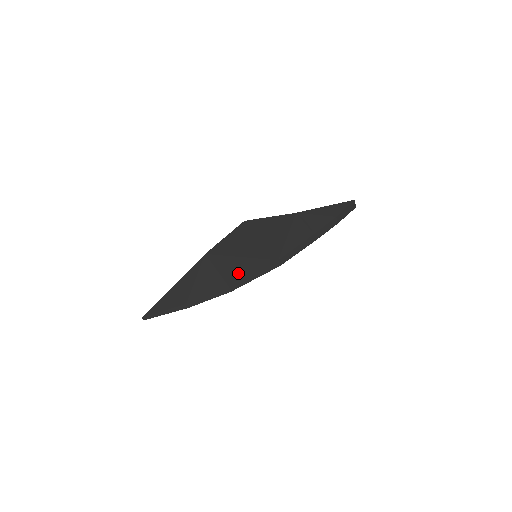
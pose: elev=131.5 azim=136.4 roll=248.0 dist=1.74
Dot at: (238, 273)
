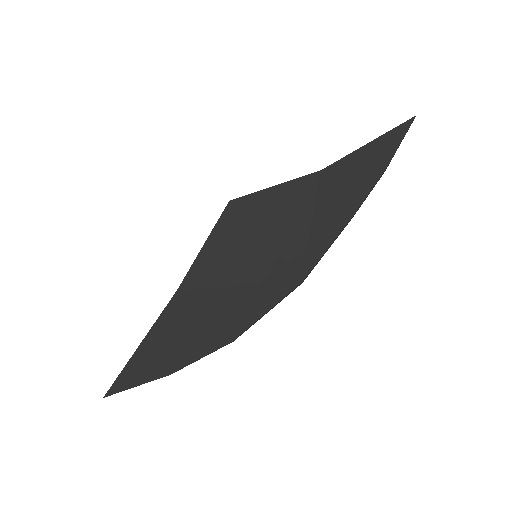
Dot at: (241, 317)
